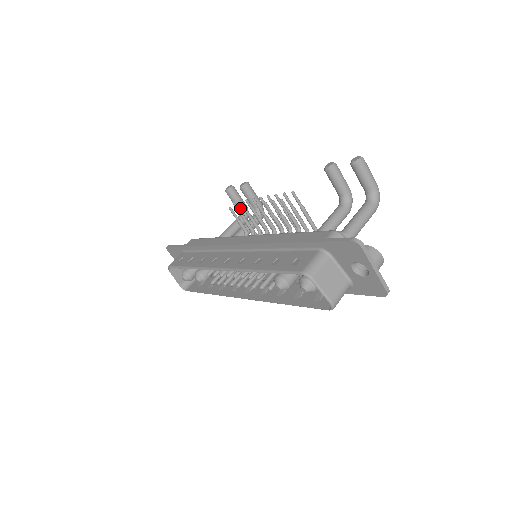
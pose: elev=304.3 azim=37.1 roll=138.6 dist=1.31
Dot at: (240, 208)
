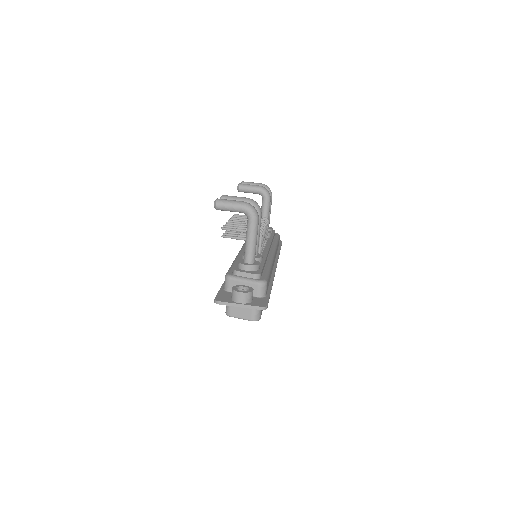
Dot at: occluded
